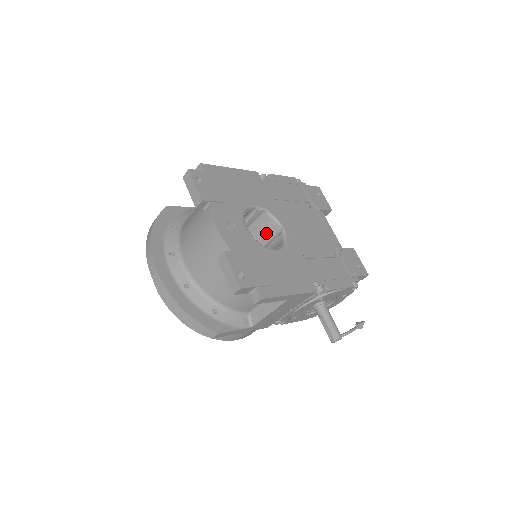
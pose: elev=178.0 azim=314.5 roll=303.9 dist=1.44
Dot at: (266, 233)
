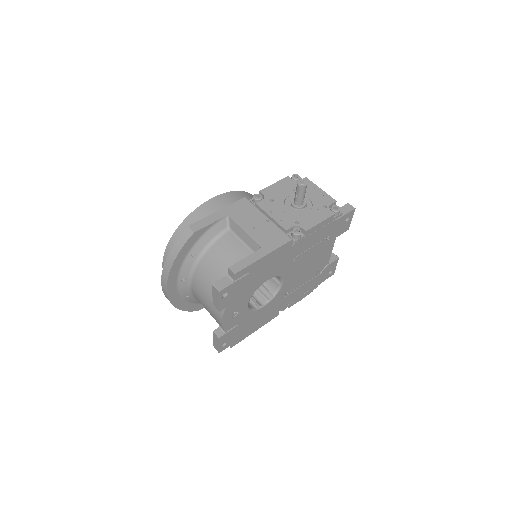
Dot at: occluded
